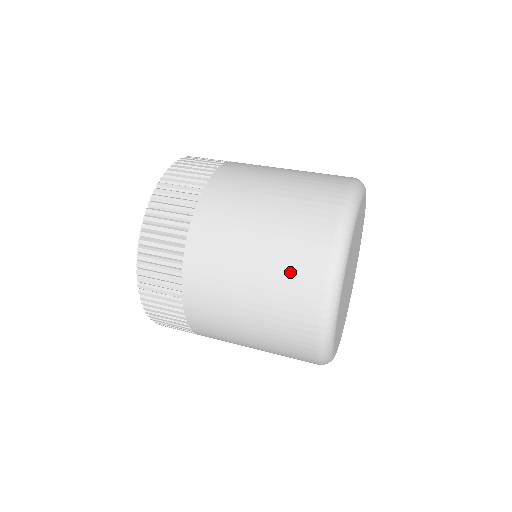
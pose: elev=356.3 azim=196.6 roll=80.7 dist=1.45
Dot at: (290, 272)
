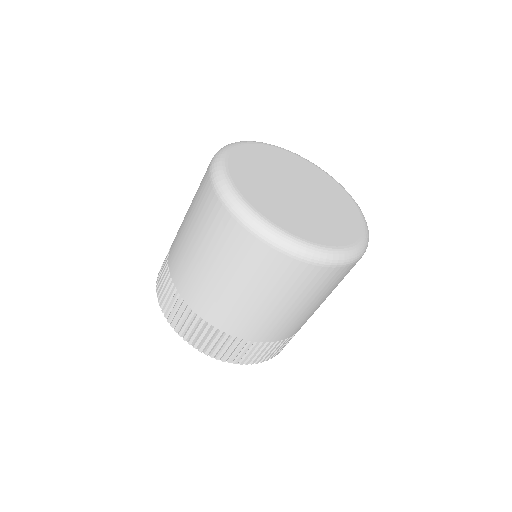
Dot at: (198, 194)
